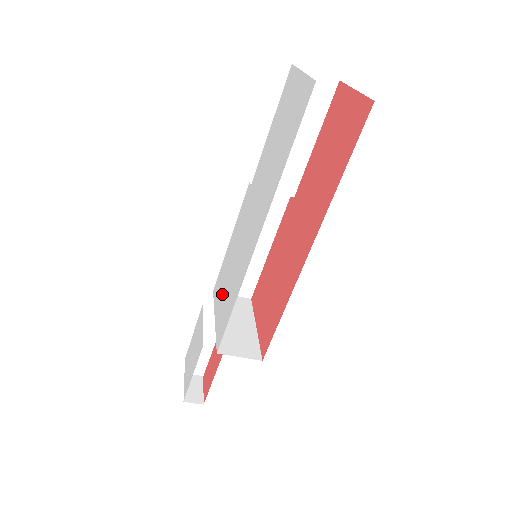
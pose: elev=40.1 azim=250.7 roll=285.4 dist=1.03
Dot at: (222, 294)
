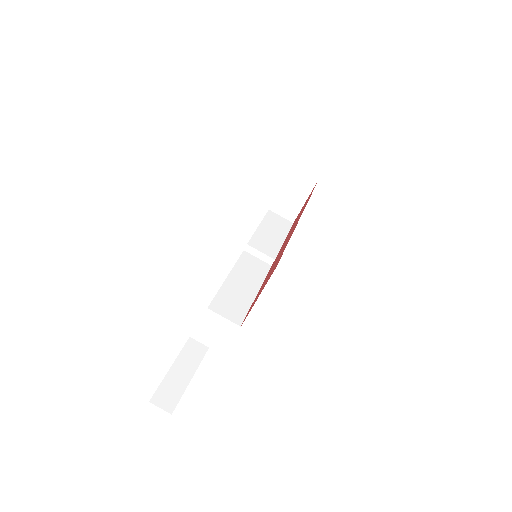
Dot at: occluded
